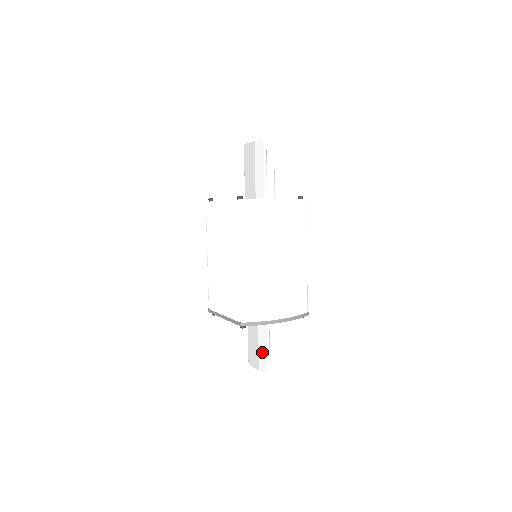
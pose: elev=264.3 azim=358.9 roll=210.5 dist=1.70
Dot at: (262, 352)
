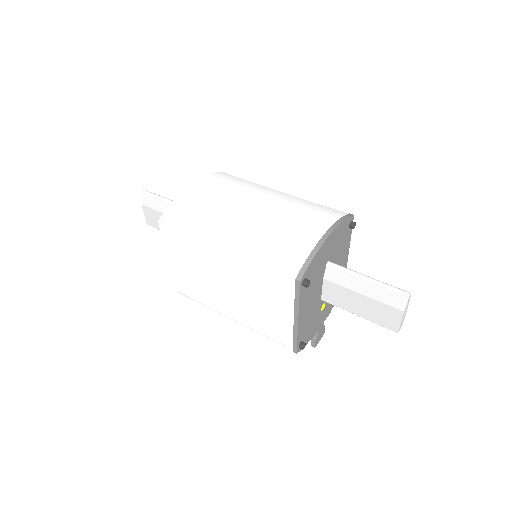
Dot at: (375, 293)
